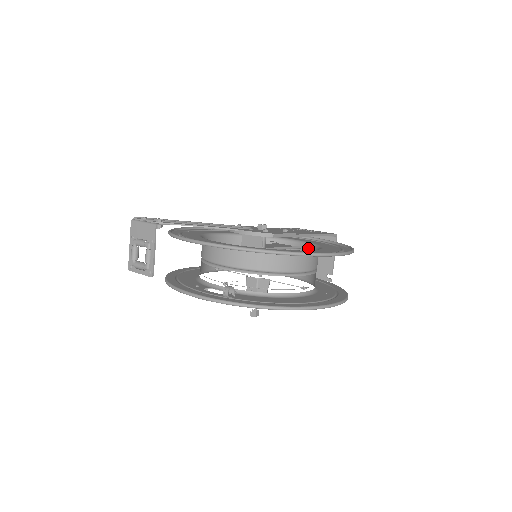
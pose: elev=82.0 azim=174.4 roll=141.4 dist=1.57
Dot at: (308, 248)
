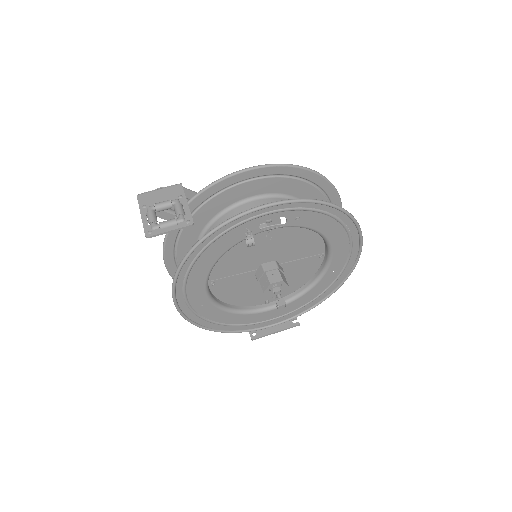
Dot at: occluded
